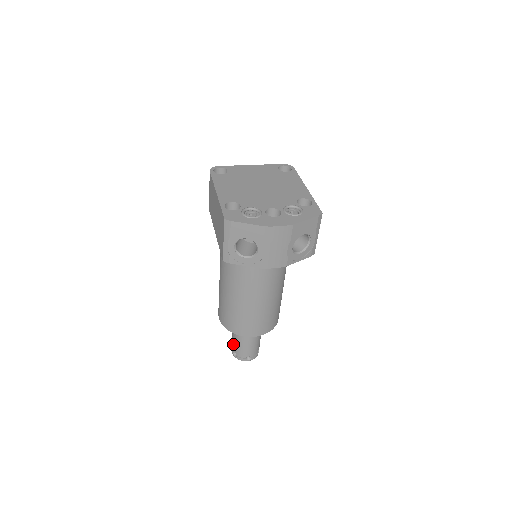
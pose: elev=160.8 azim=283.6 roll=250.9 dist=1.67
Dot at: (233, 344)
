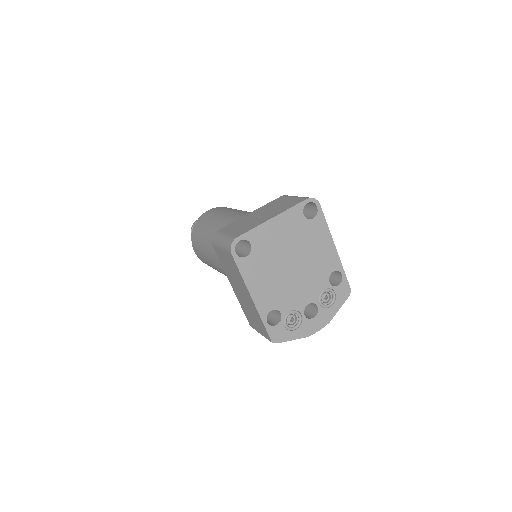
Dot at: occluded
